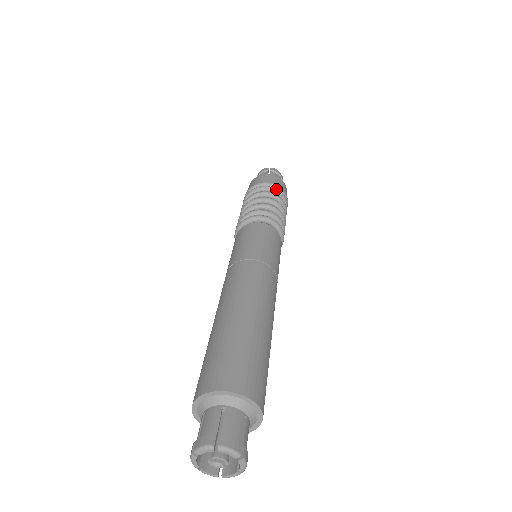
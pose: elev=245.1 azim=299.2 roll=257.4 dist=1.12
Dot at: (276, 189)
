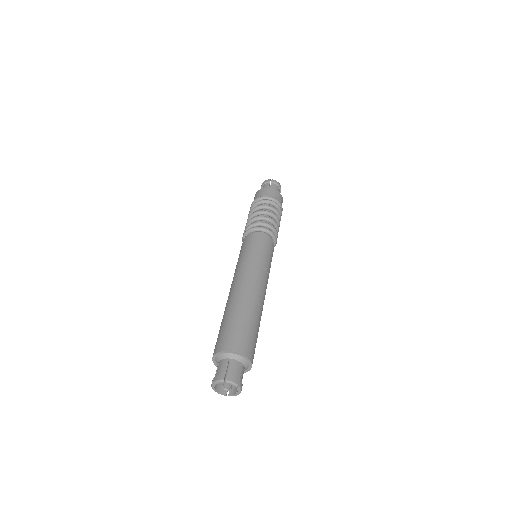
Dot at: (273, 202)
